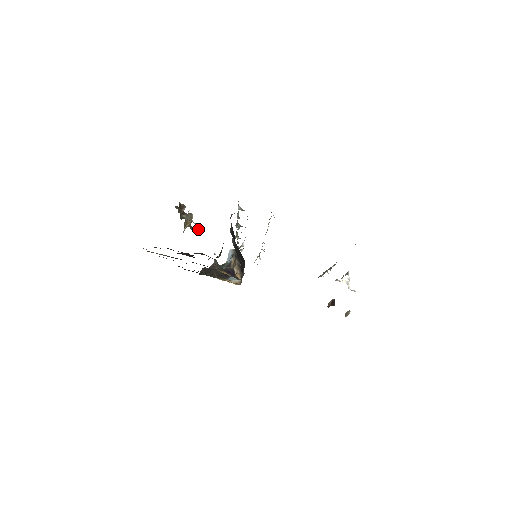
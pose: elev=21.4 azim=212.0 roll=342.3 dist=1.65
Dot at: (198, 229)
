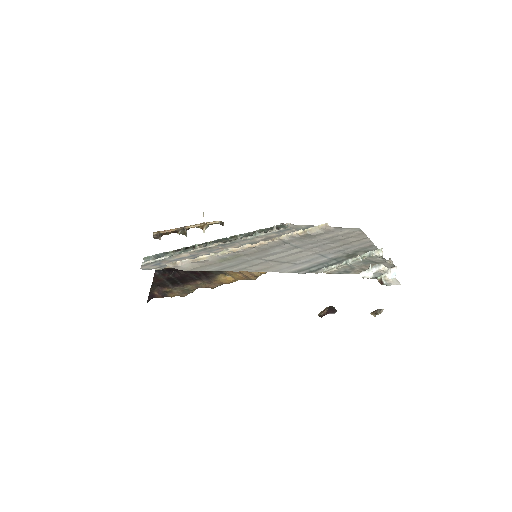
Dot at: (223, 223)
